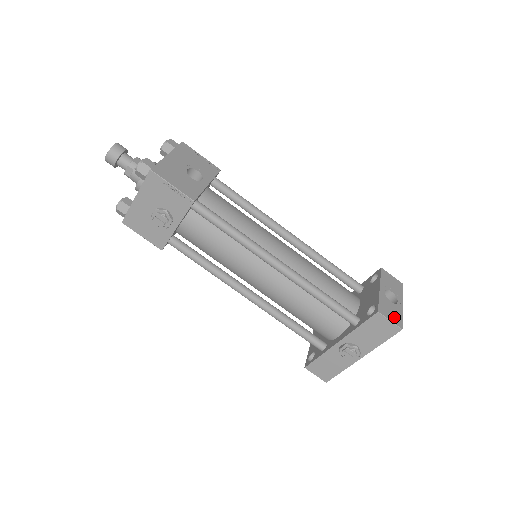
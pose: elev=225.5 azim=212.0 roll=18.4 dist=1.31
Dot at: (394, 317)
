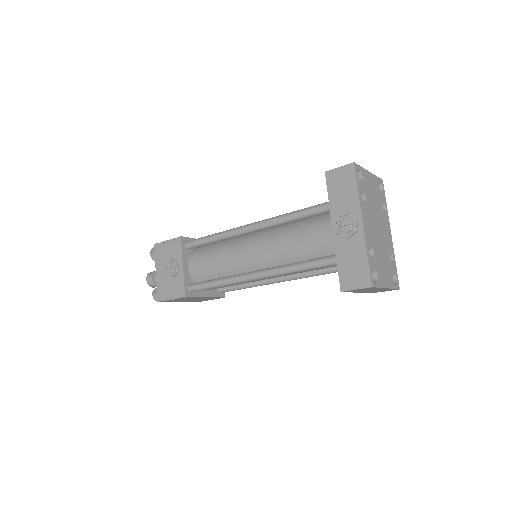
Dot at: occluded
